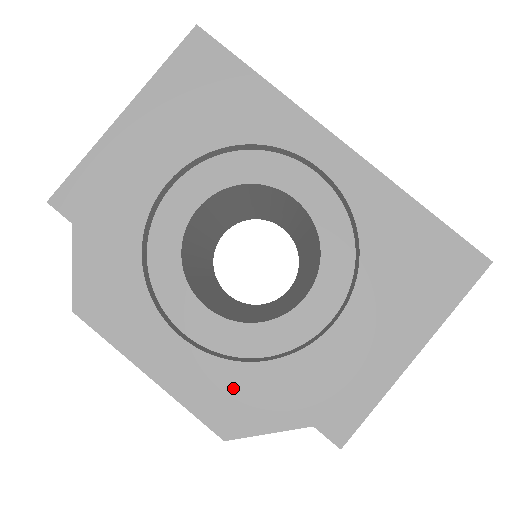
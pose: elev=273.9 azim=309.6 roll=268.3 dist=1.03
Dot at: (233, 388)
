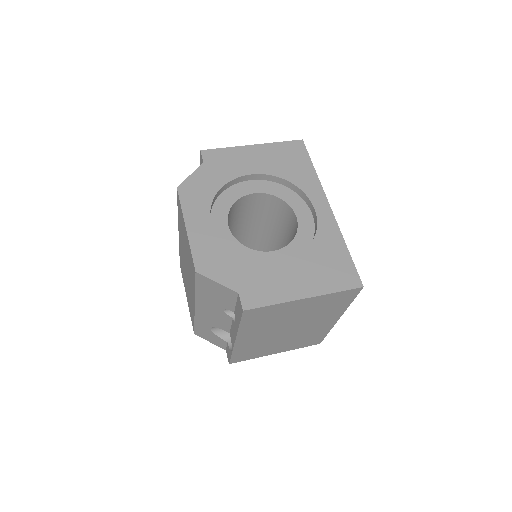
Dot at: (217, 256)
